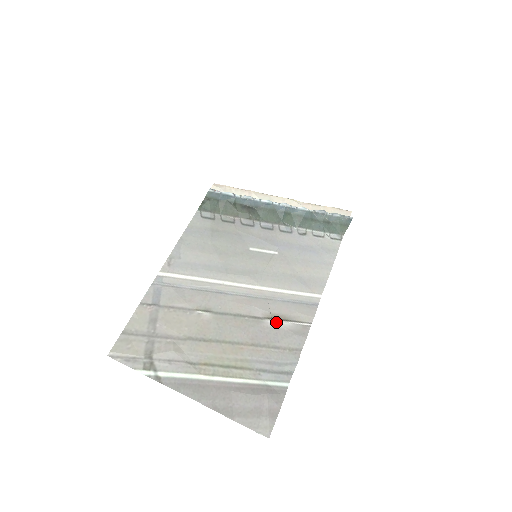
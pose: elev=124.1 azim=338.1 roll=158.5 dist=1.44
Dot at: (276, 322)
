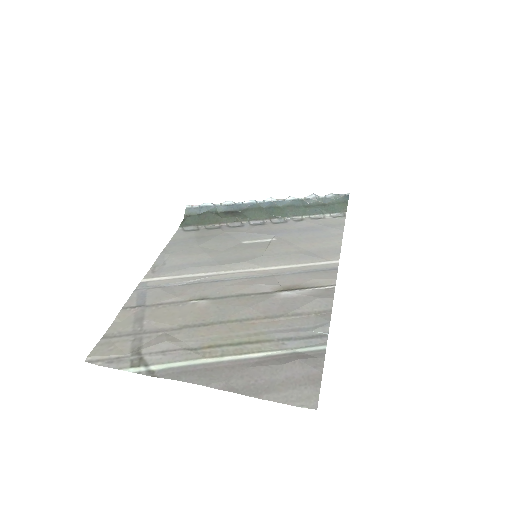
Dot at: (290, 292)
